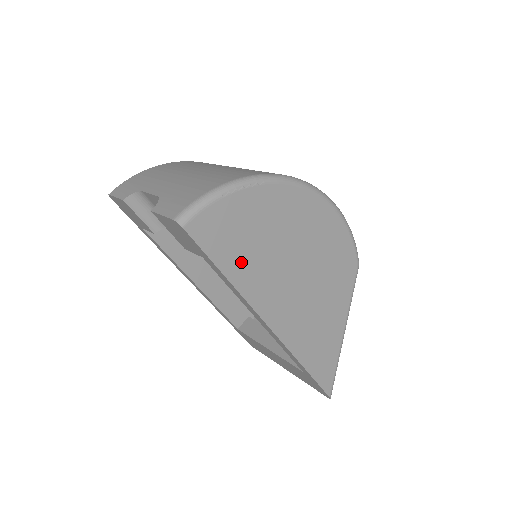
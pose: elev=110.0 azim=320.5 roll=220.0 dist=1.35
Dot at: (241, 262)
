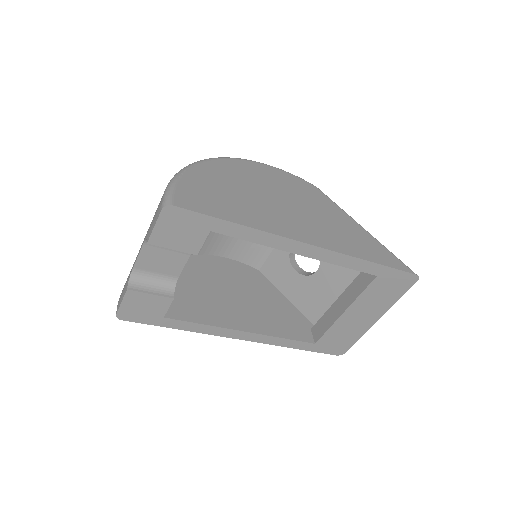
Dot at: (237, 211)
